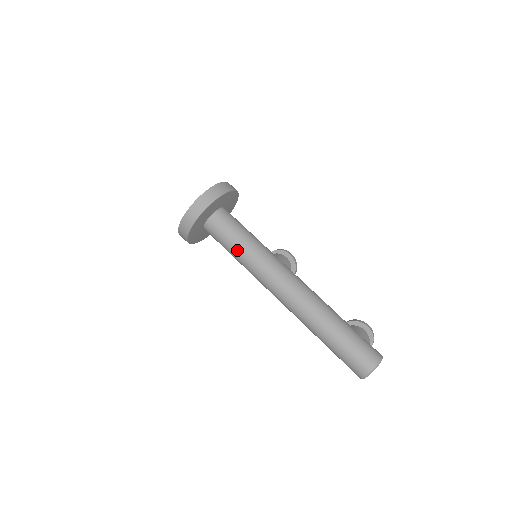
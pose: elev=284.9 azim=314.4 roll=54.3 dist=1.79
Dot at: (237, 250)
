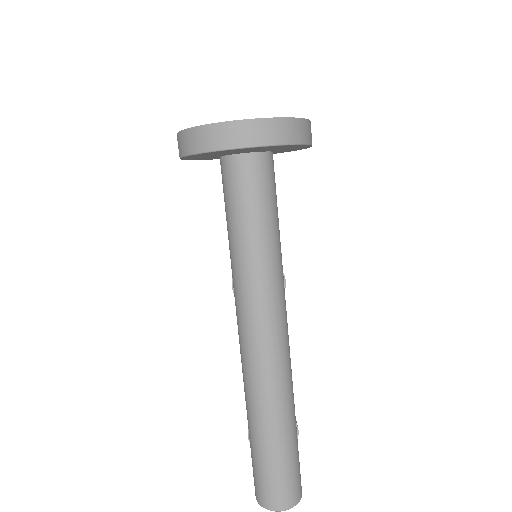
Dot at: (252, 235)
